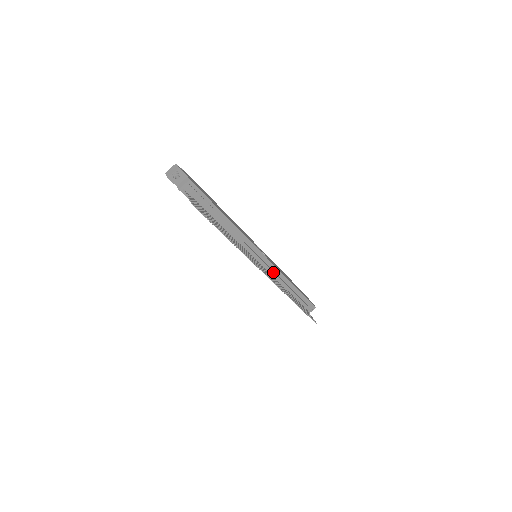
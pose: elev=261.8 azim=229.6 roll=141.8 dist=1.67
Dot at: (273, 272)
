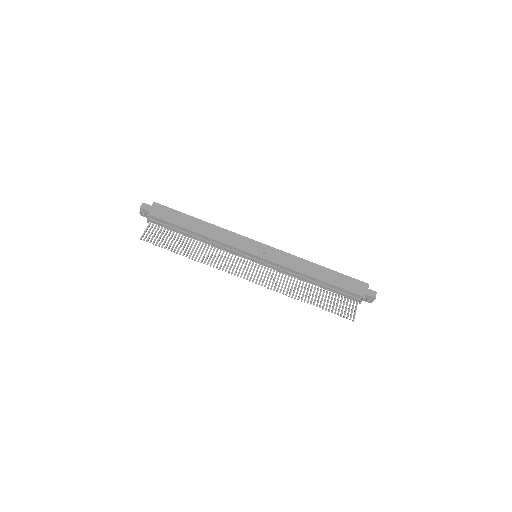
Dot at: (280, 269)
